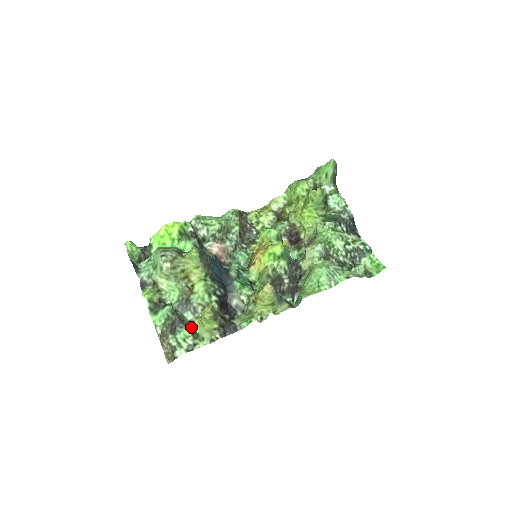
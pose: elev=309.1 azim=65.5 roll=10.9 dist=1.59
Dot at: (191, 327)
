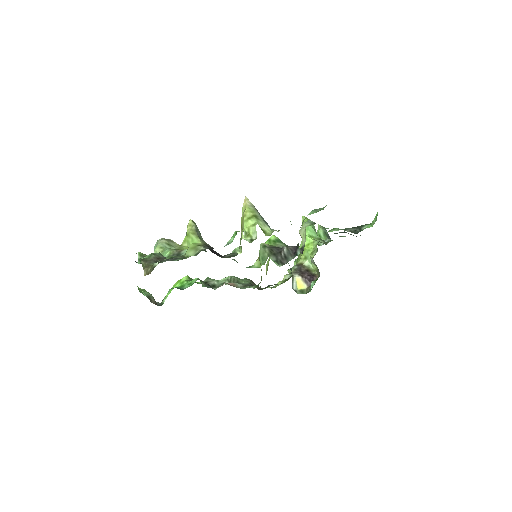
Dot at: occluded
